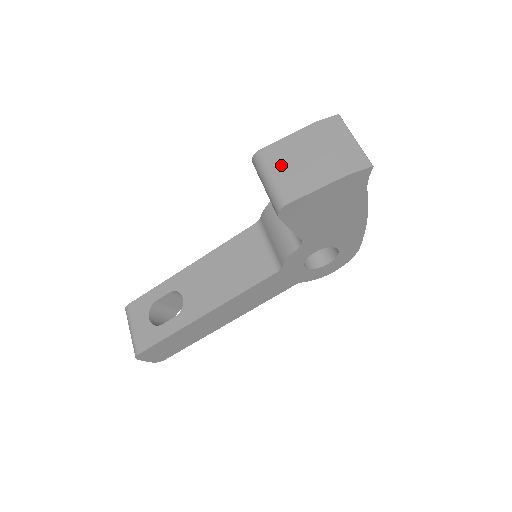
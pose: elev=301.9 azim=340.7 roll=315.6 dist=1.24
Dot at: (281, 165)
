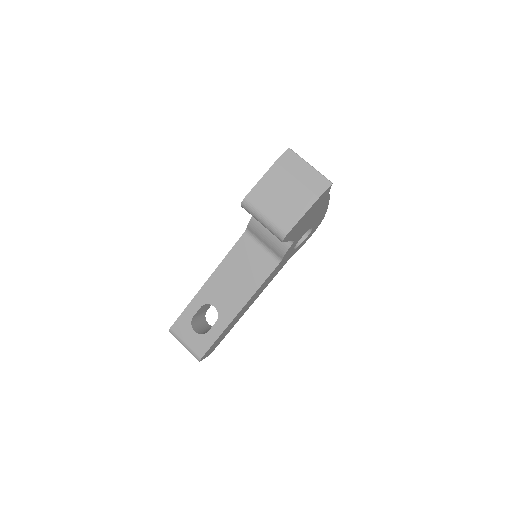
Dot at: (268, 205)
